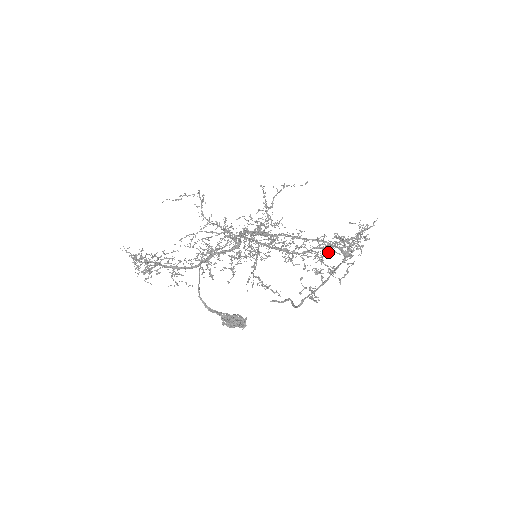
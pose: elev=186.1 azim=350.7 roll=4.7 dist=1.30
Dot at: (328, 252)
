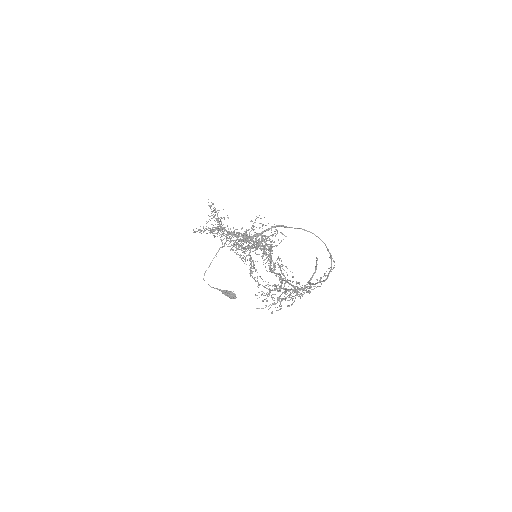
Dot at: occluded
